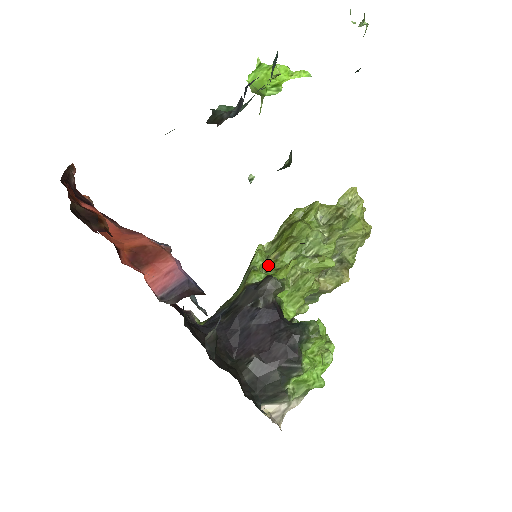
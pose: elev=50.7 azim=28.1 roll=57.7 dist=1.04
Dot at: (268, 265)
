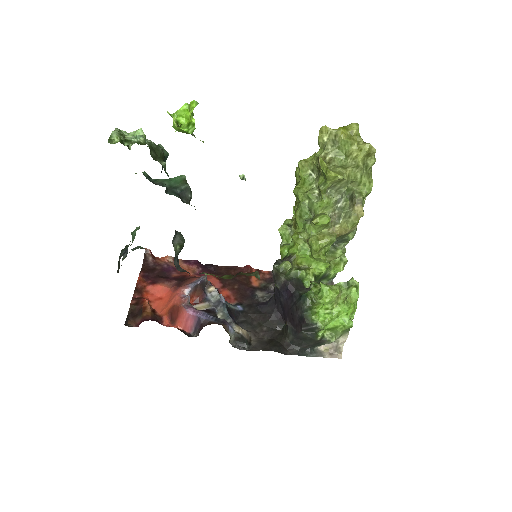
Dot at: occluded
